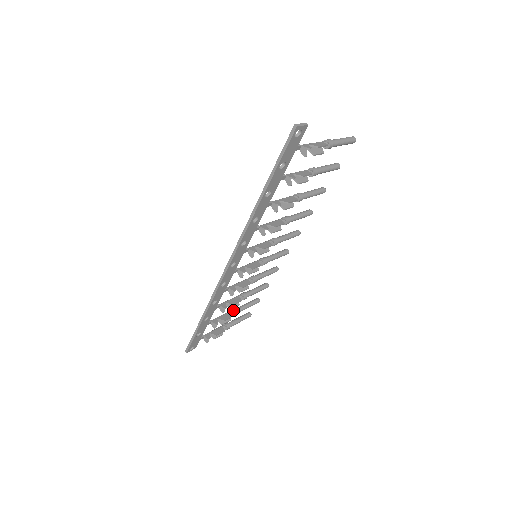
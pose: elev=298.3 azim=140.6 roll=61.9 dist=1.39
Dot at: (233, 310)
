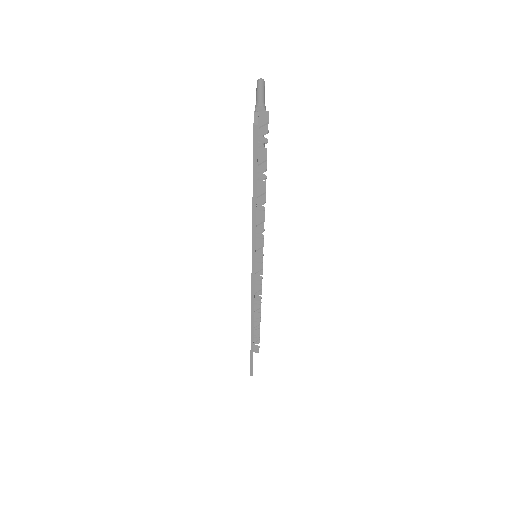
Dot at: occluded
